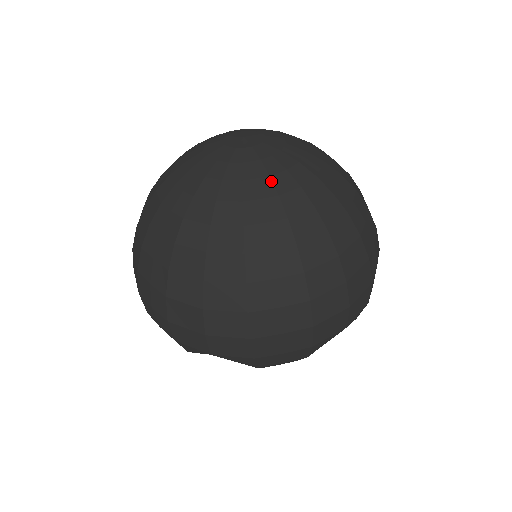
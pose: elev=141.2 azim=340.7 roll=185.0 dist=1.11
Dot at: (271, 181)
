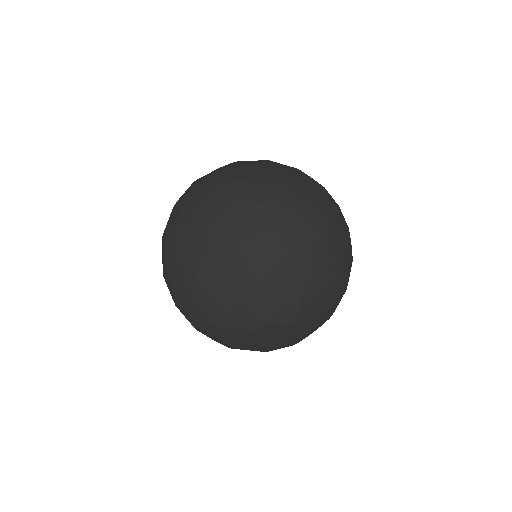
Dot at: (289, 280)
